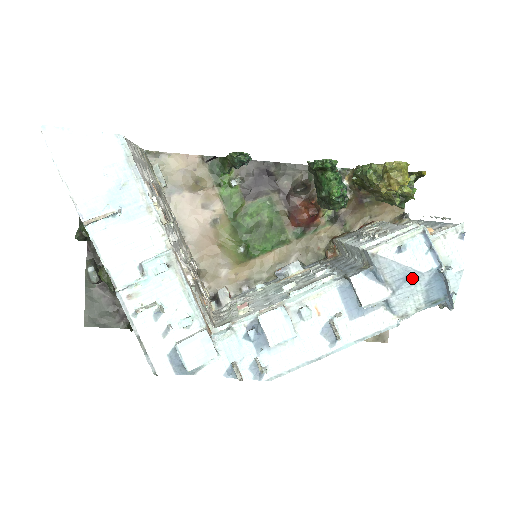
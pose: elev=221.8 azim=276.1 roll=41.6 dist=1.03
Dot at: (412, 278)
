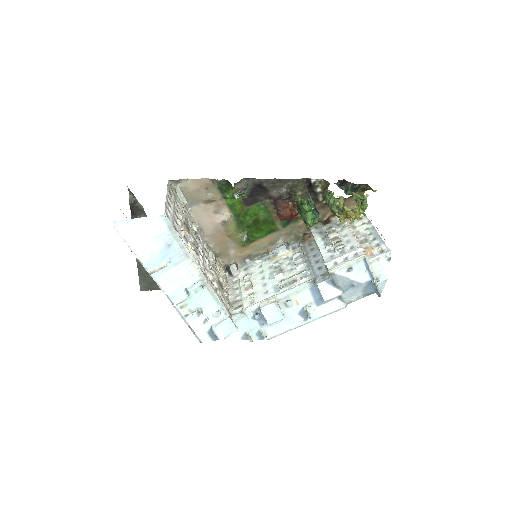
Dot at: (355, 286)
